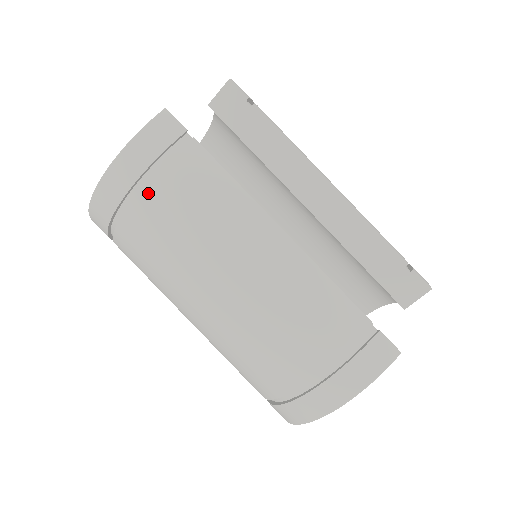
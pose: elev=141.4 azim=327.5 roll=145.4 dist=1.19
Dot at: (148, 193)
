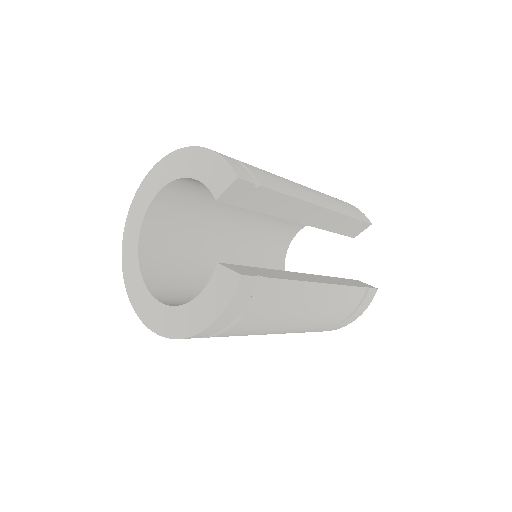
Dot at: (239, 324)
